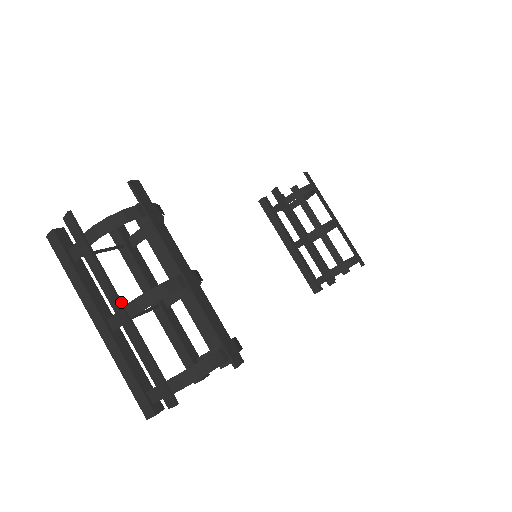
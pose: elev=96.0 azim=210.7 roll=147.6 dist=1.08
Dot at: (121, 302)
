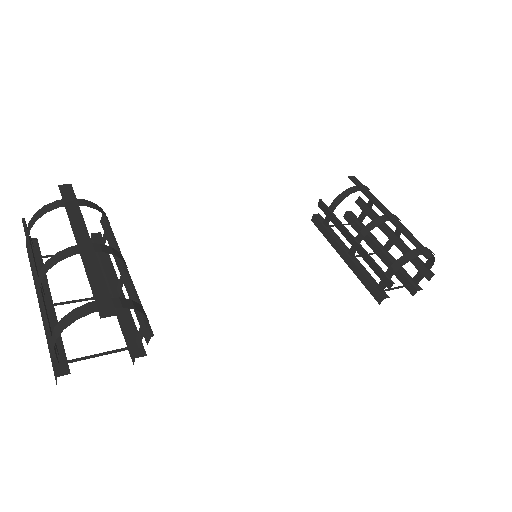
Dot at: (37, 277)
